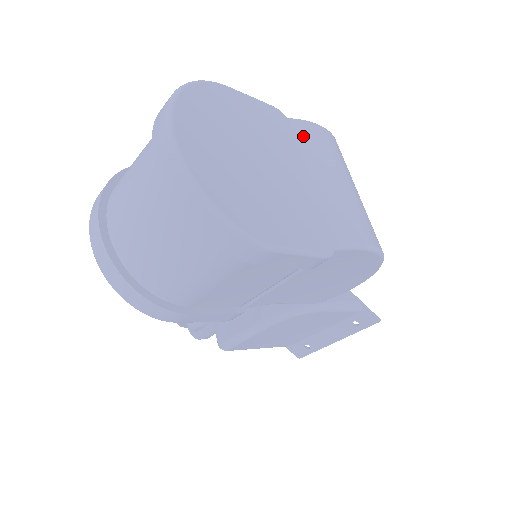
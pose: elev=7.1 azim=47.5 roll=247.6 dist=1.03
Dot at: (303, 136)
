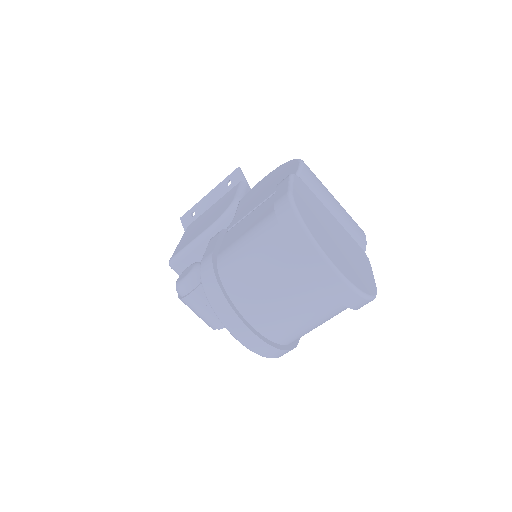
Dot at: (311, 185)
